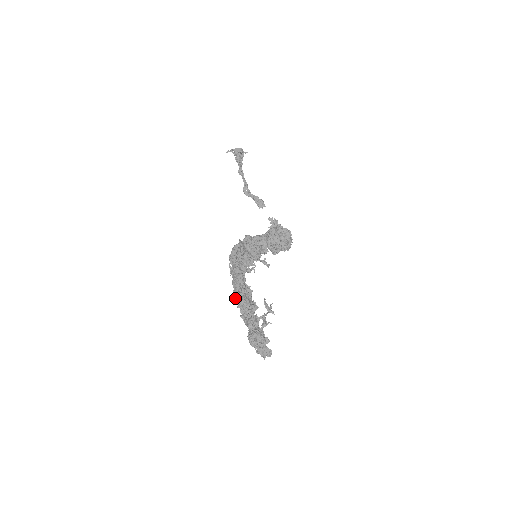
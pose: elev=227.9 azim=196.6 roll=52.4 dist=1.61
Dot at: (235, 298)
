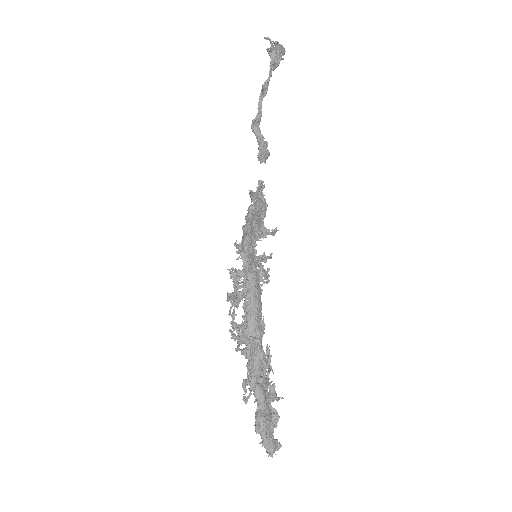
Dot at: (249, 345)
